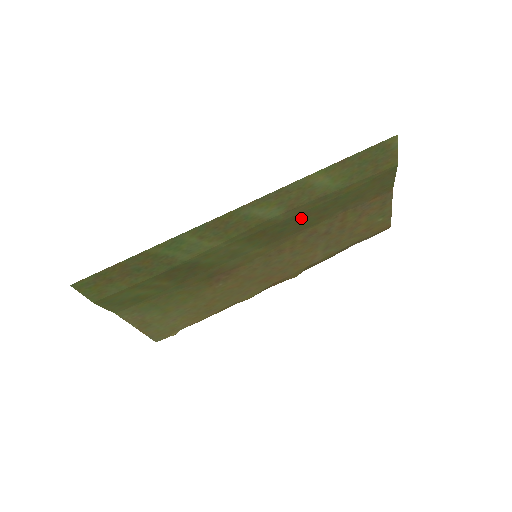
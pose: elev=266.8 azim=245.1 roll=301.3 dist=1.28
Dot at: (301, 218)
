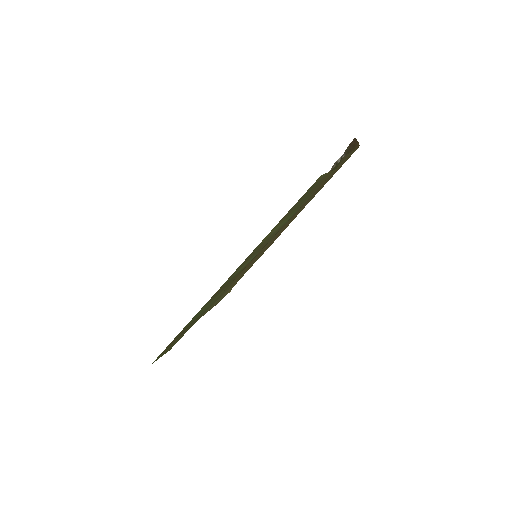
Dot at: occluded
